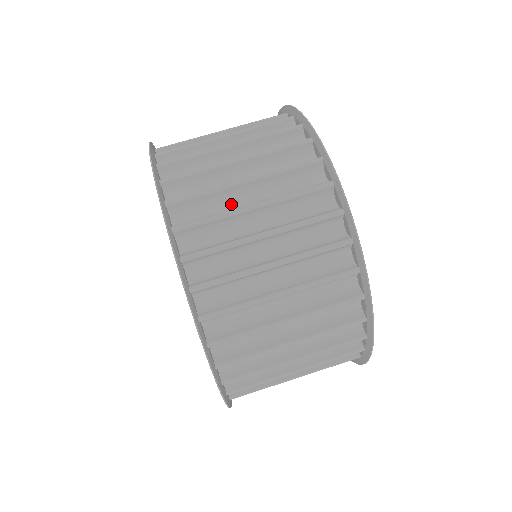
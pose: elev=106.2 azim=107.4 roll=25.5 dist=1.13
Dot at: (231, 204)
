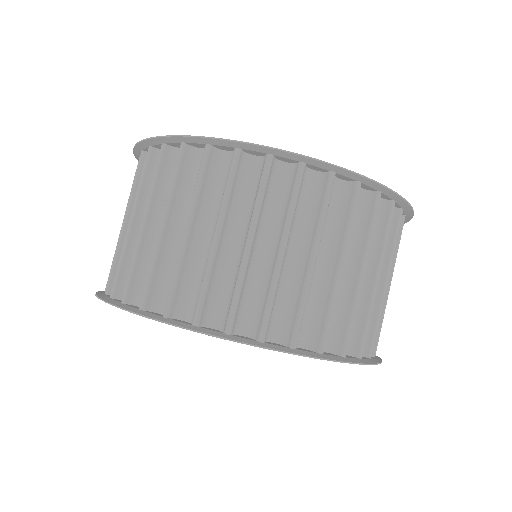
Dot at: occluded
